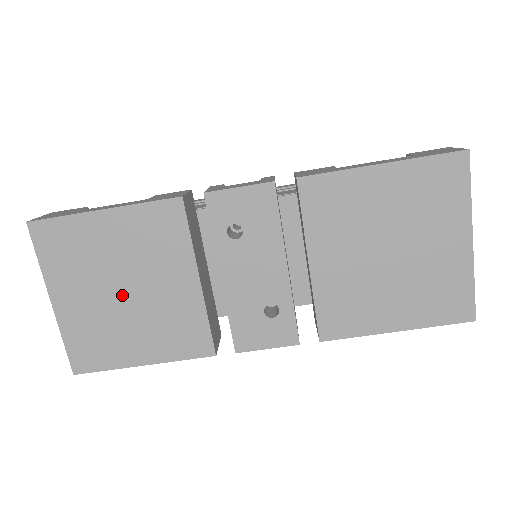
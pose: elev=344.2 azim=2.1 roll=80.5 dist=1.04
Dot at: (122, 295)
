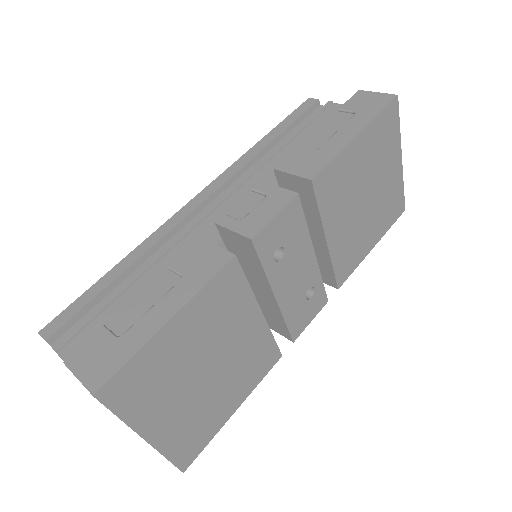
Dot at: (206, 376)
